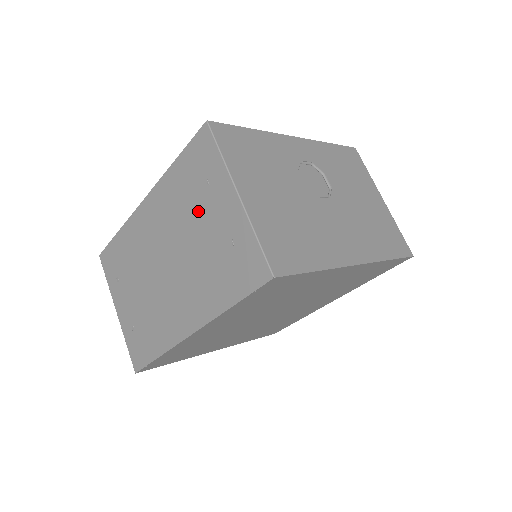
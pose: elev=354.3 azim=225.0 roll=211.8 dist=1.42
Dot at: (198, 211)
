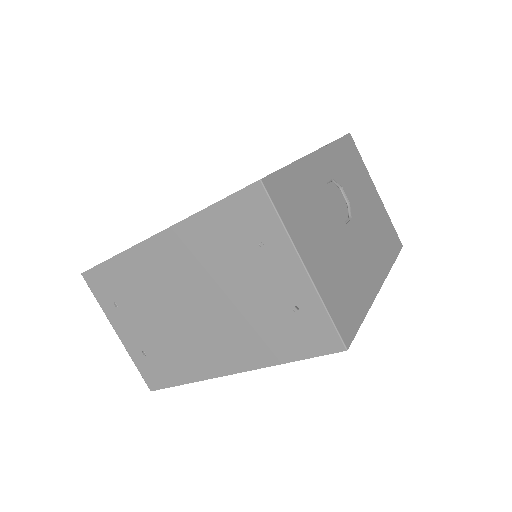
Dot at: (245, 269)
